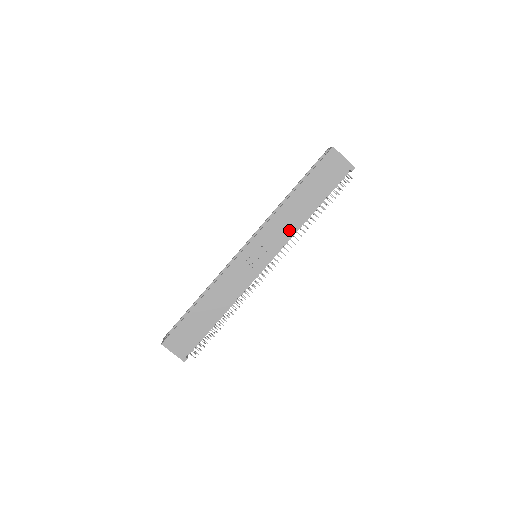
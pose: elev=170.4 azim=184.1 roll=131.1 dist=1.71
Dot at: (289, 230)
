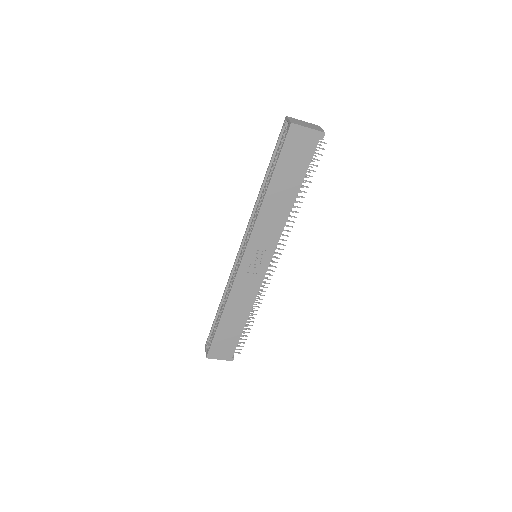
Dot at: (279, 225)
